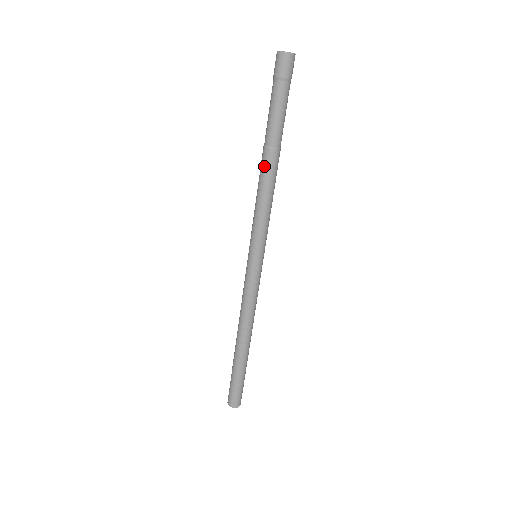
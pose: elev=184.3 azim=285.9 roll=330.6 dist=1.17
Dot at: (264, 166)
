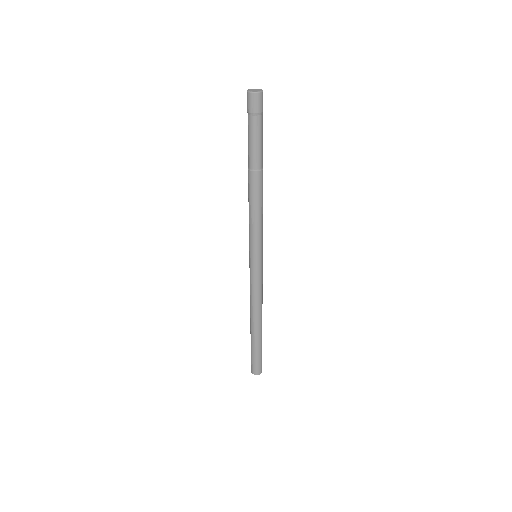
Dot at: (250, 185)
